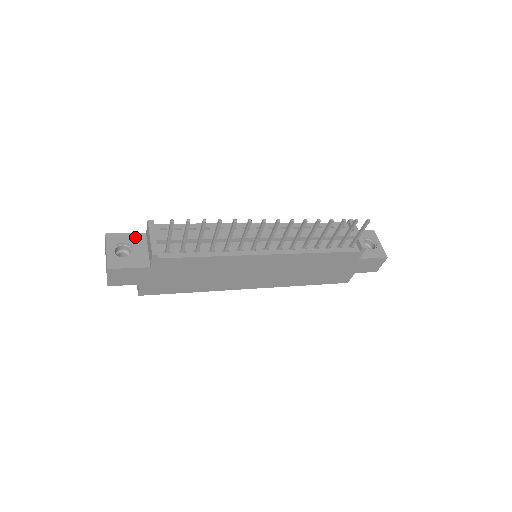
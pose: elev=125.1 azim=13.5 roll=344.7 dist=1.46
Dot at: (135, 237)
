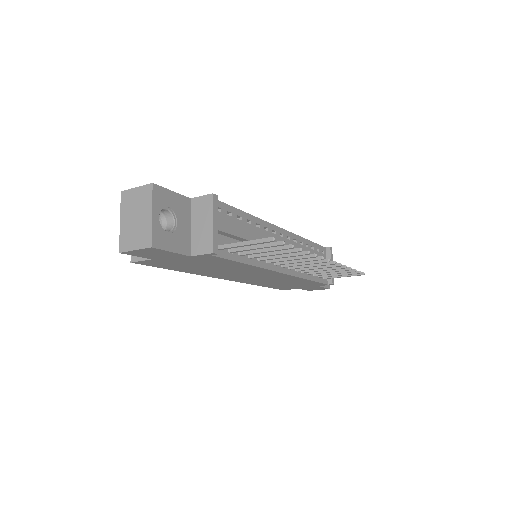
Dot at: (181, 201)
